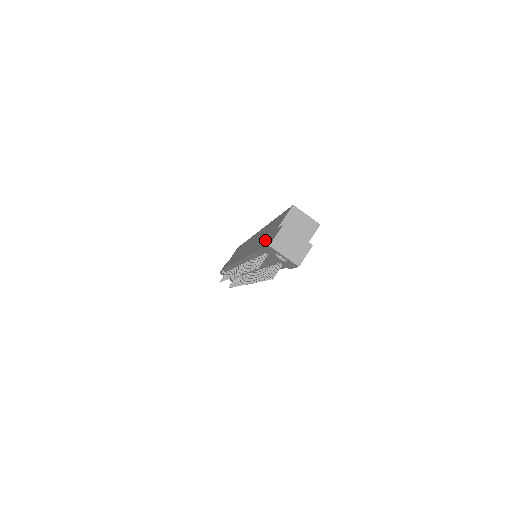
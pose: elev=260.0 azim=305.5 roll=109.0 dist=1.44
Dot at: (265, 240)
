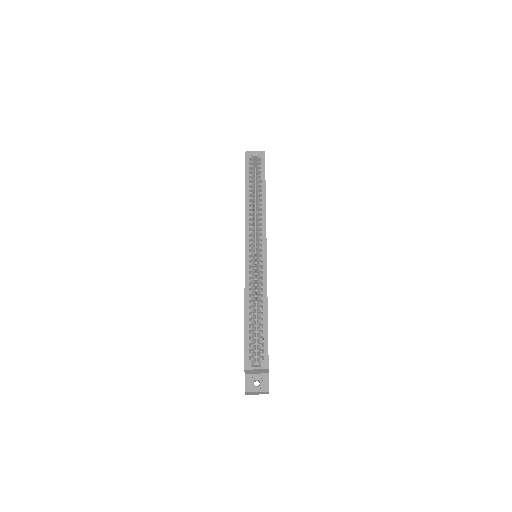
Dot at: occluded
